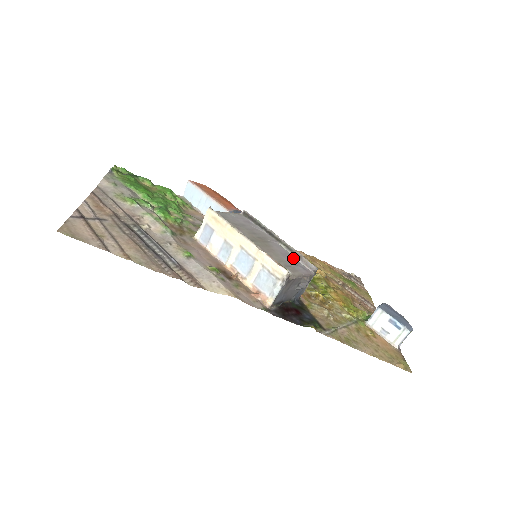
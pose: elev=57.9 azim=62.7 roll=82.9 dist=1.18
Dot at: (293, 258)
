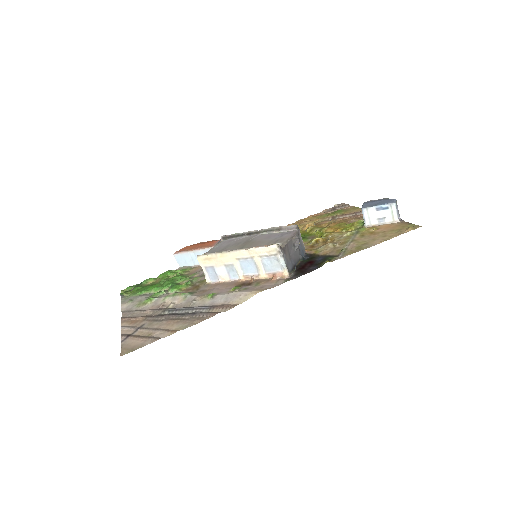
Dot at: (276, 234)
